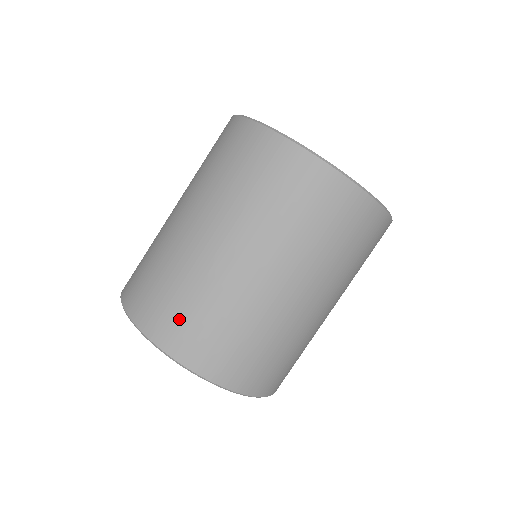
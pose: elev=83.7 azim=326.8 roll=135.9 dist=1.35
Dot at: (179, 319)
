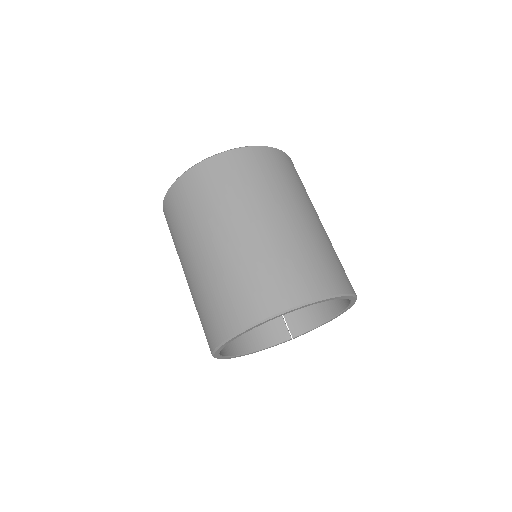
Dot at: (305, 274)
